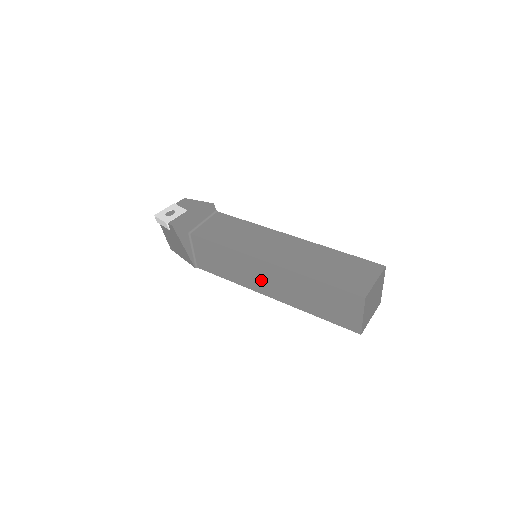
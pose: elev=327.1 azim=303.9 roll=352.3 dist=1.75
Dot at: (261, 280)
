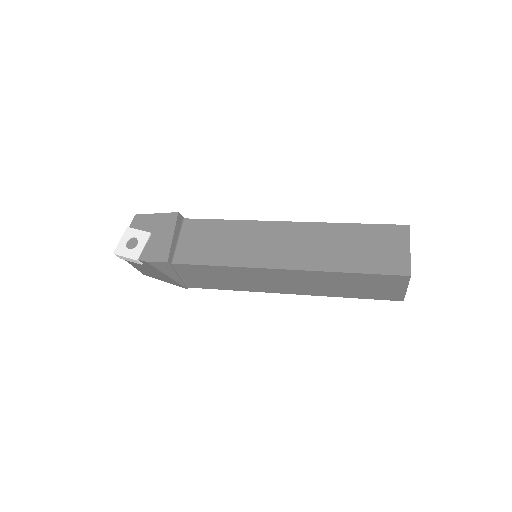
Dot at: (277, 284)
